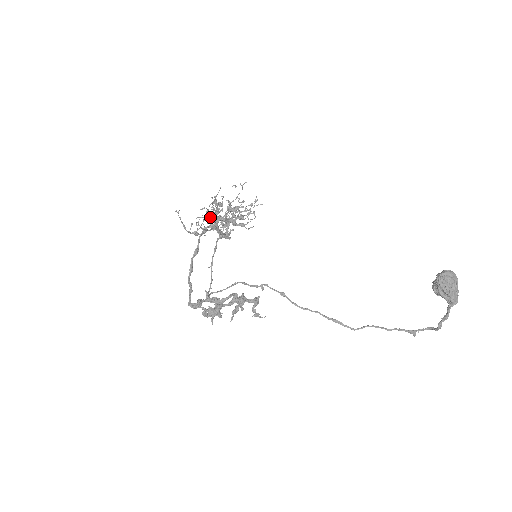
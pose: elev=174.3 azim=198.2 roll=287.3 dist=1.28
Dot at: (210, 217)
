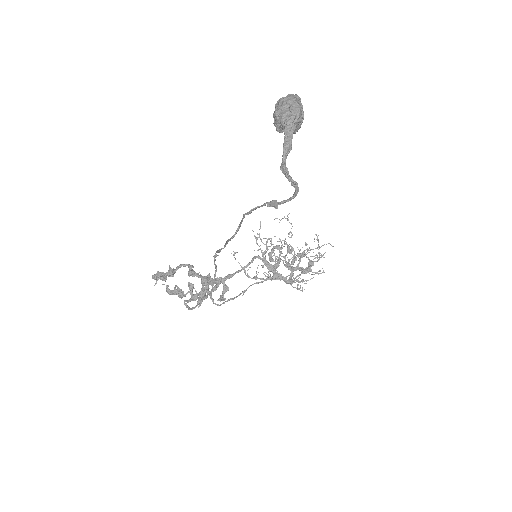
Dot at: (270, 261)
